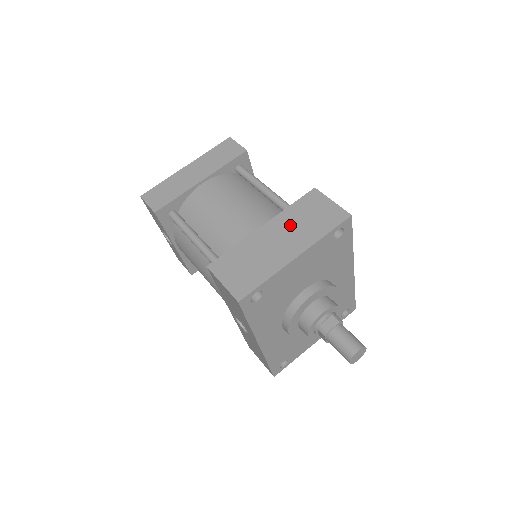
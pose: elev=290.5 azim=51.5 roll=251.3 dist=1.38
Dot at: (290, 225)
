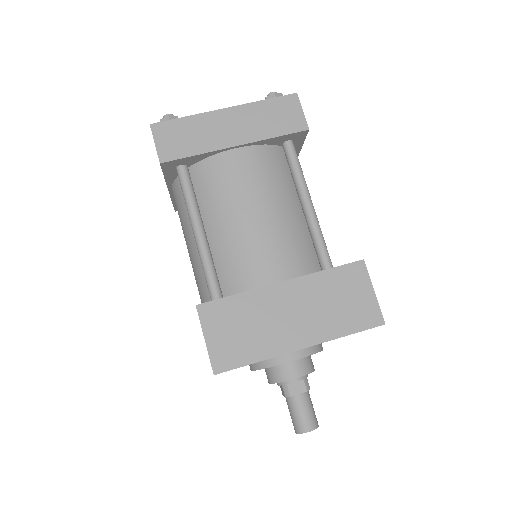
Dot at: (313, 299)
